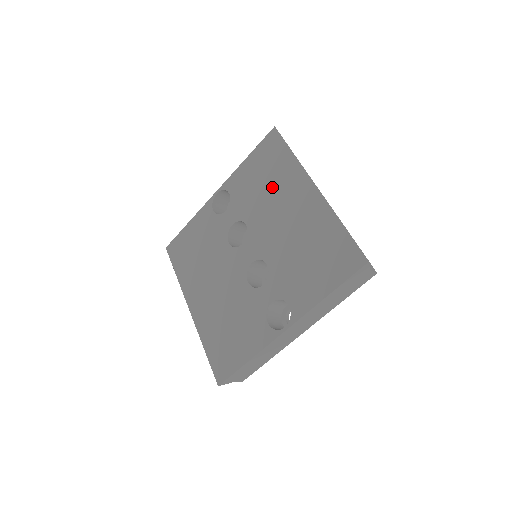
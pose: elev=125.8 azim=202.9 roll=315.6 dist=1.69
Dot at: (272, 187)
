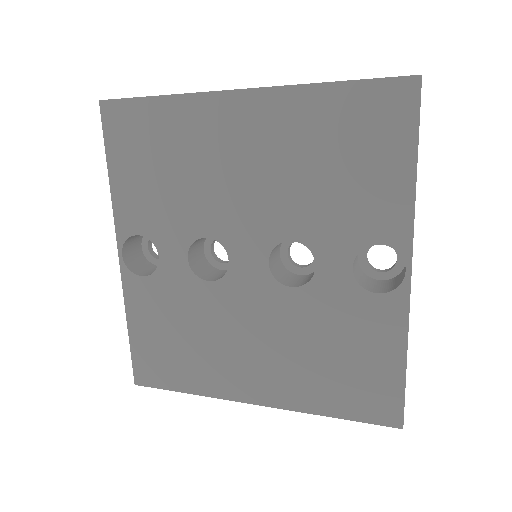
Dot at: (185, 161)
